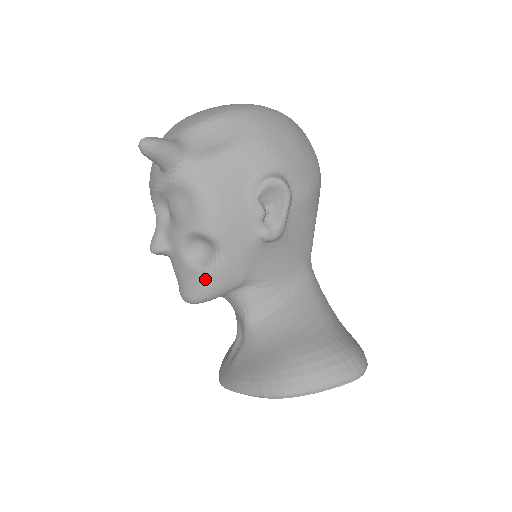
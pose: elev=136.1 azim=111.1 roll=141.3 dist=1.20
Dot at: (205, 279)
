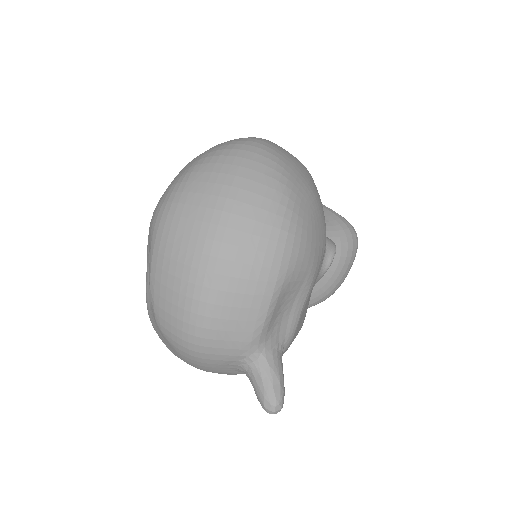
Dot at: occluded
